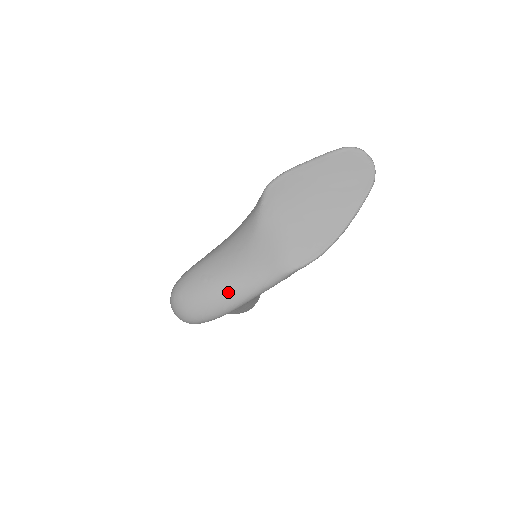
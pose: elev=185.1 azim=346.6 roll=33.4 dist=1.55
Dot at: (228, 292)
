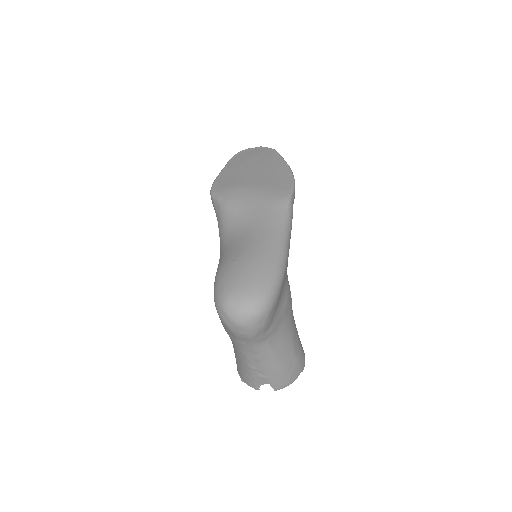
Dot at: (264, 248)
